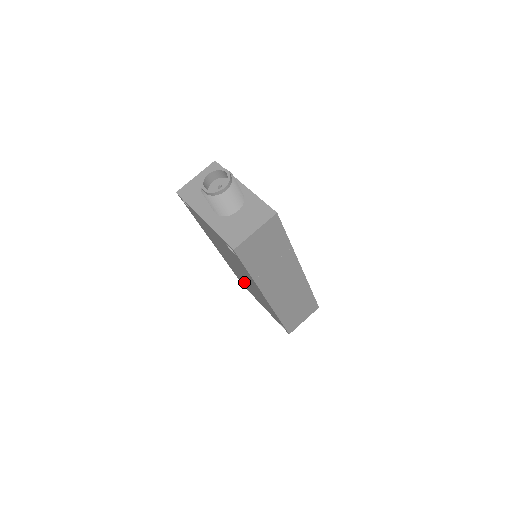
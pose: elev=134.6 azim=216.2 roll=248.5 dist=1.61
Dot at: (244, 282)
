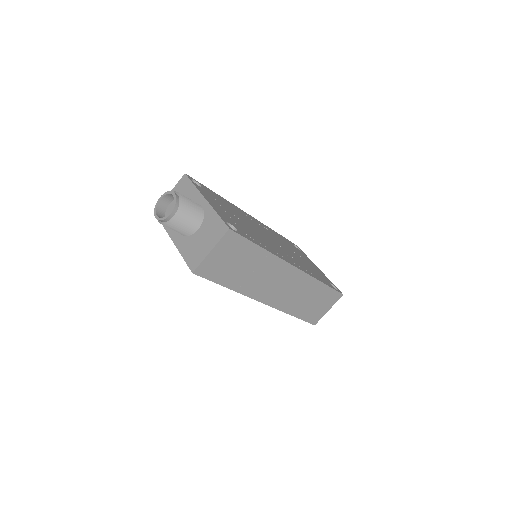
Dot at: occluded
